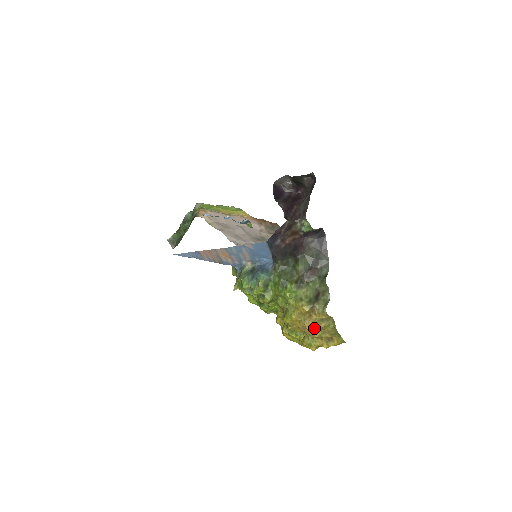
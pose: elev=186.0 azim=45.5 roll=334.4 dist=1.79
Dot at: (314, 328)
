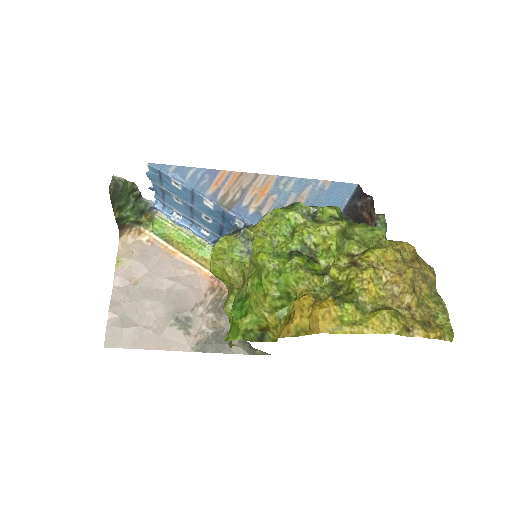
Dot at: (414, 282)
